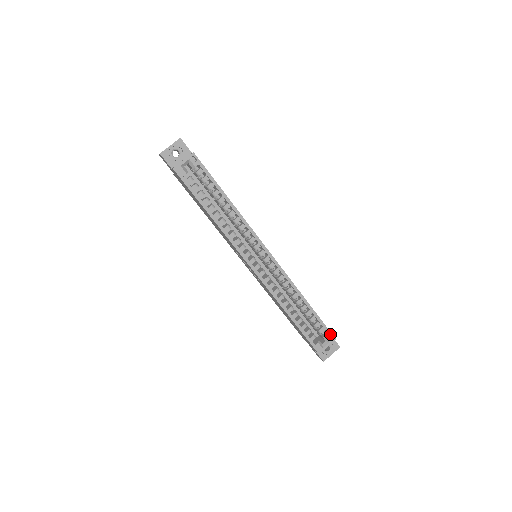
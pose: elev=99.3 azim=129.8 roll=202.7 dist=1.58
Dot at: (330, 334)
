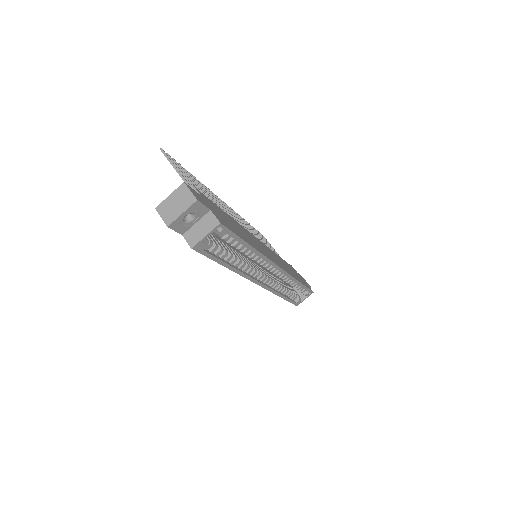
Dot at: (310, 292)
